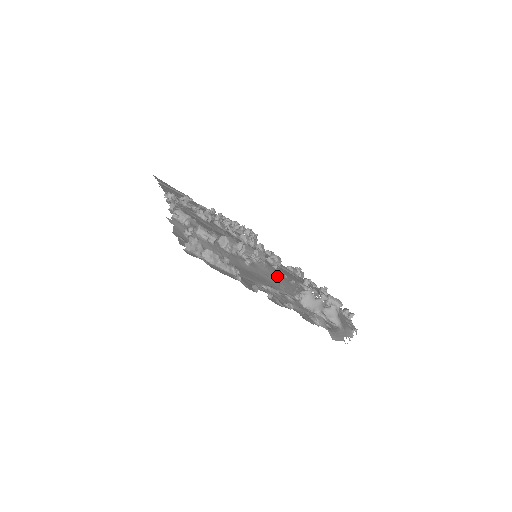
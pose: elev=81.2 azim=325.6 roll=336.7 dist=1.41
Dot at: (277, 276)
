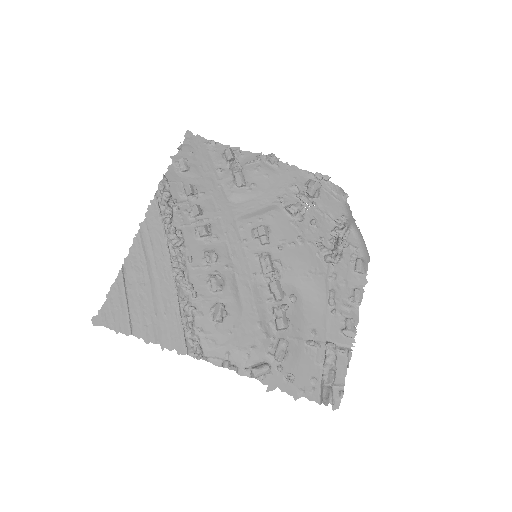
Dot at: (300, 263)
